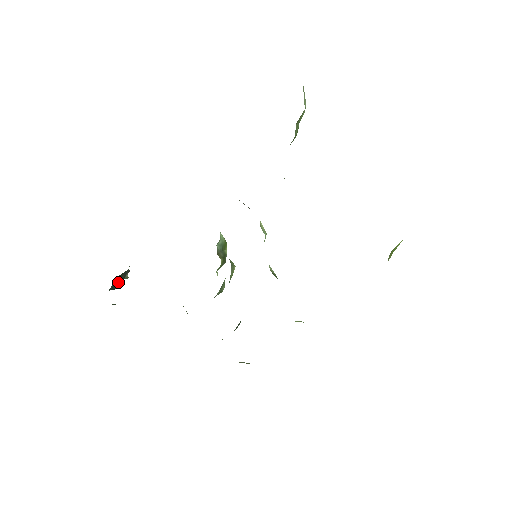
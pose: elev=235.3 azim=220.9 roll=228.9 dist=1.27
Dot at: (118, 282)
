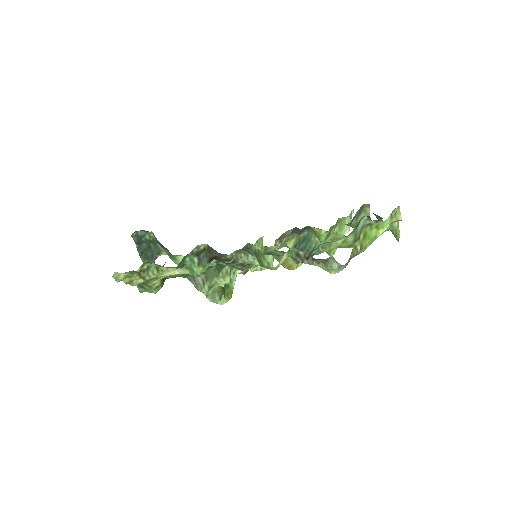
Dot at: (145, 250)
